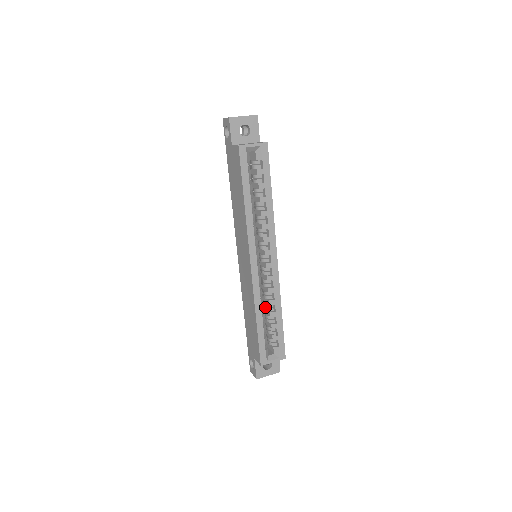
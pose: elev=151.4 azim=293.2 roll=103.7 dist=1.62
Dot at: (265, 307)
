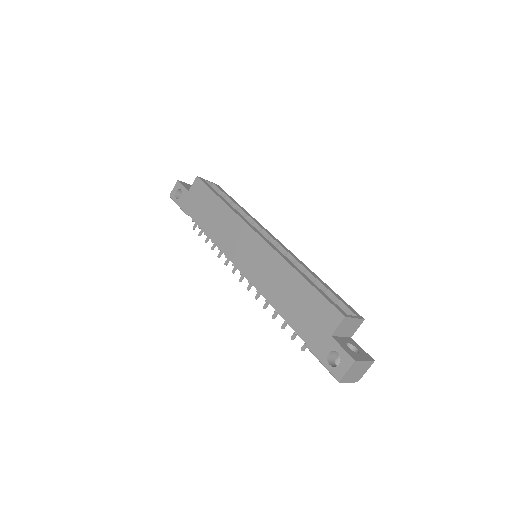
Dot at: occluded
